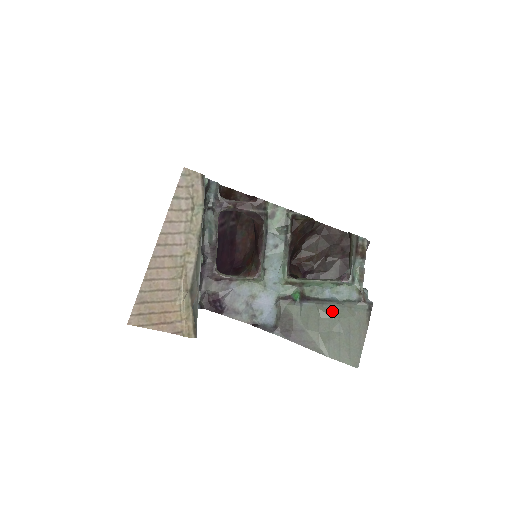
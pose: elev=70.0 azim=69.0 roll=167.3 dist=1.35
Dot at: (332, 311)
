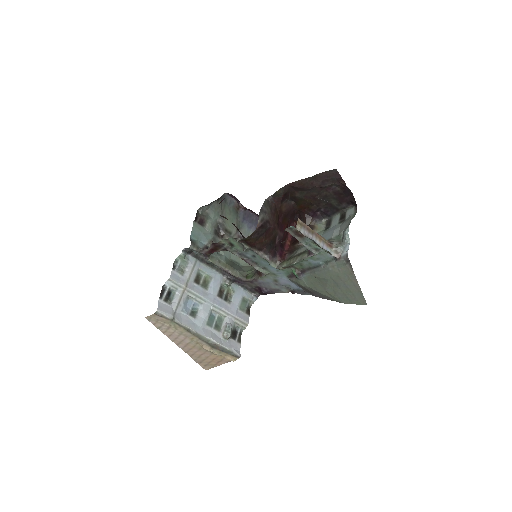
Dot at: (323, 274)
